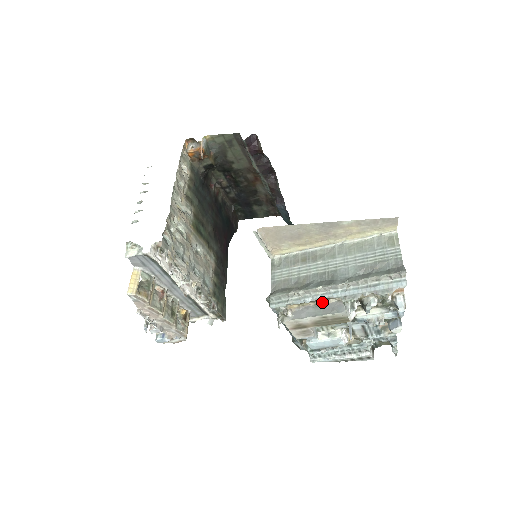
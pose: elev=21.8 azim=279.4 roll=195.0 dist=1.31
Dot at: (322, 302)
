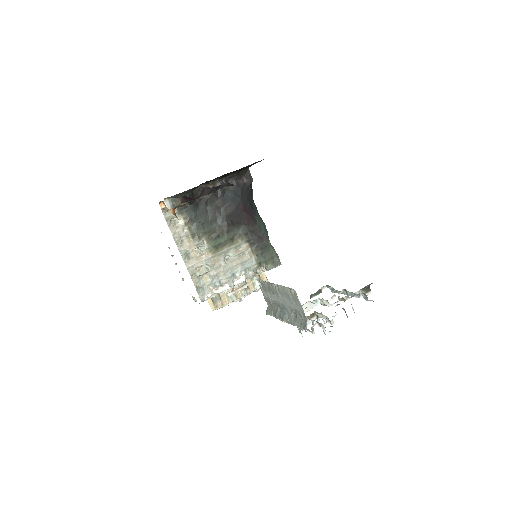
Dot at: occluded
